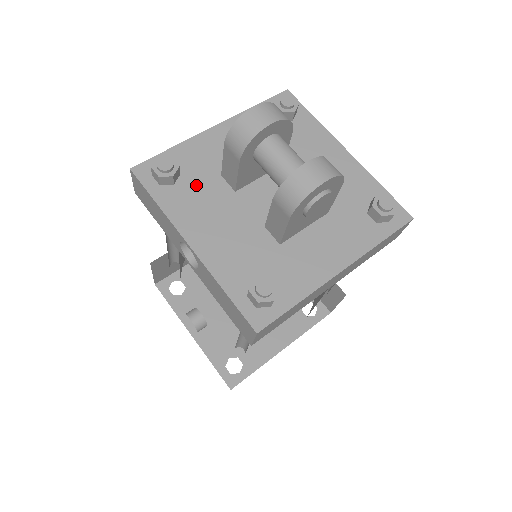
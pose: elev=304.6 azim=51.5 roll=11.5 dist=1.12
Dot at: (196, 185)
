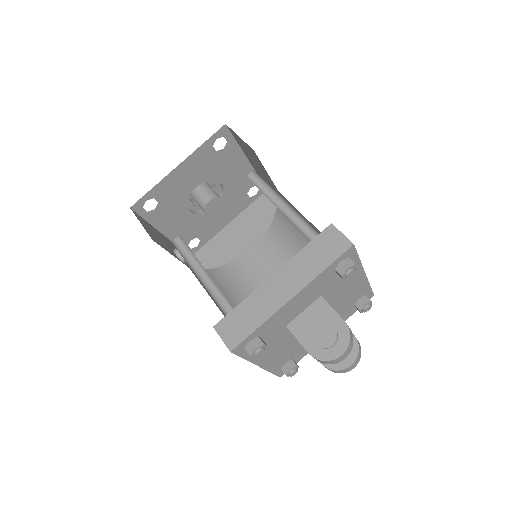
Dot at: (270, 339)
